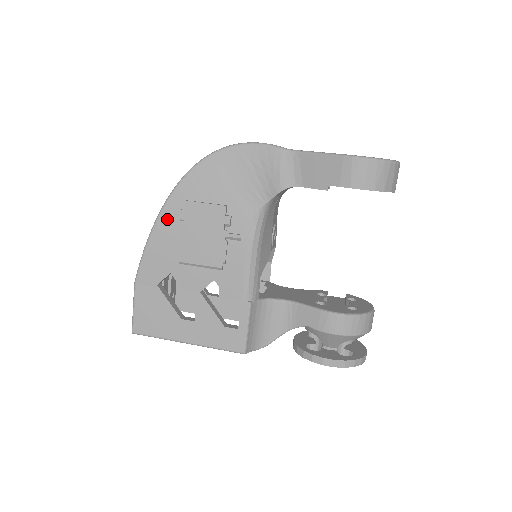
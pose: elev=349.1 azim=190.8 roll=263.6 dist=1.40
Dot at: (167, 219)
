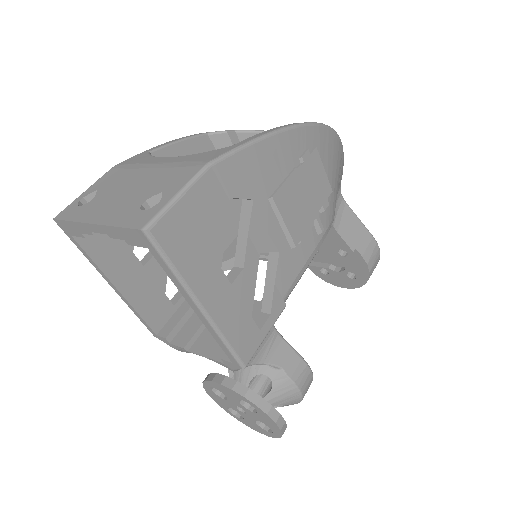
Dot at: (293, 141)
